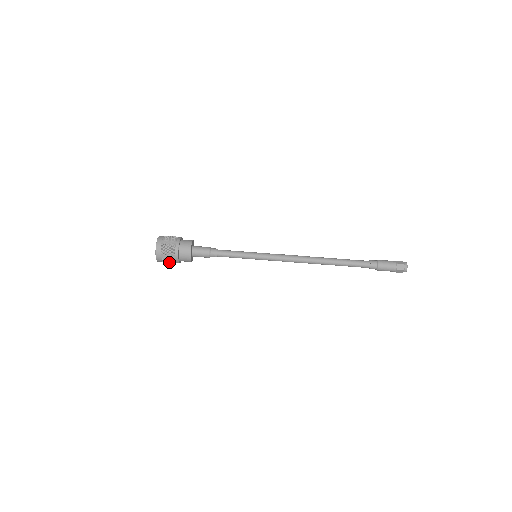
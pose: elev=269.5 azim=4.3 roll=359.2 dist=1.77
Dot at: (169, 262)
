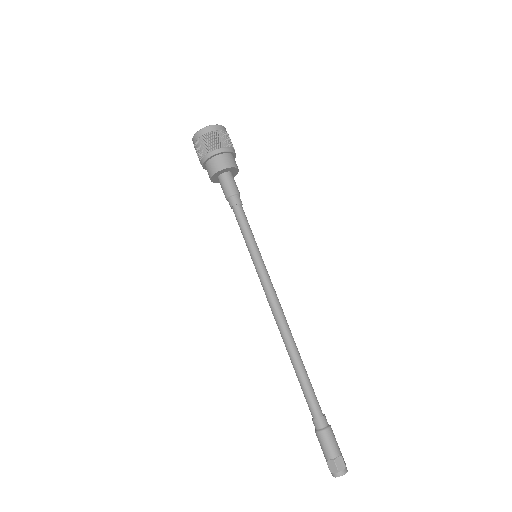
Dot at: occluded
